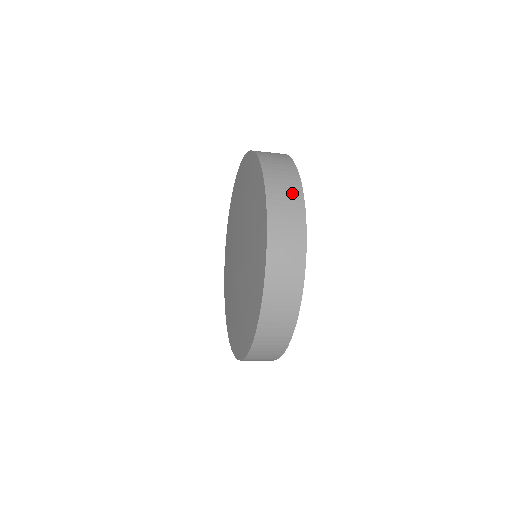
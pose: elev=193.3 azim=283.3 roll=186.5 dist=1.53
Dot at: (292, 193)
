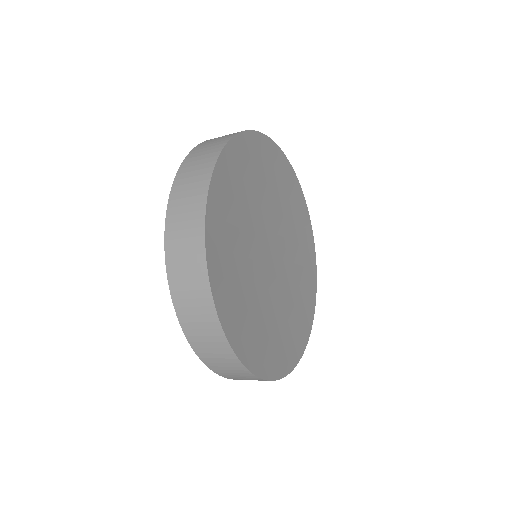
Dot at: (195, 278)
